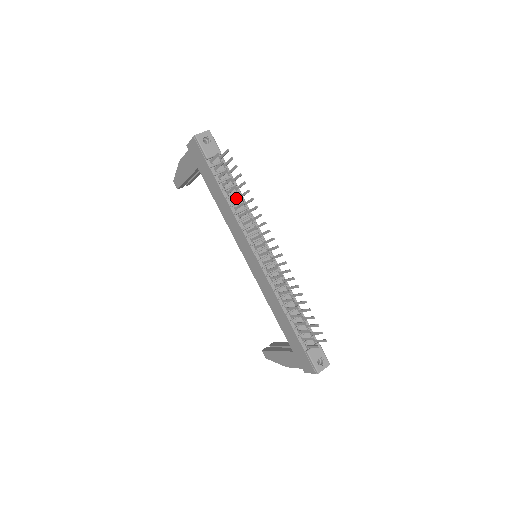
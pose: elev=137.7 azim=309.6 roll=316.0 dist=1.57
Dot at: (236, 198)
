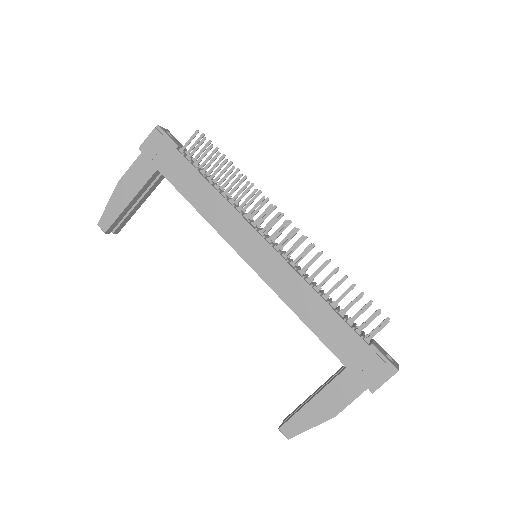
Dot at: (227, 176)
